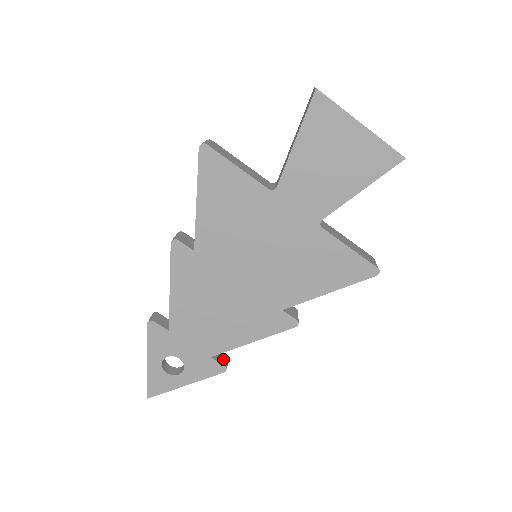
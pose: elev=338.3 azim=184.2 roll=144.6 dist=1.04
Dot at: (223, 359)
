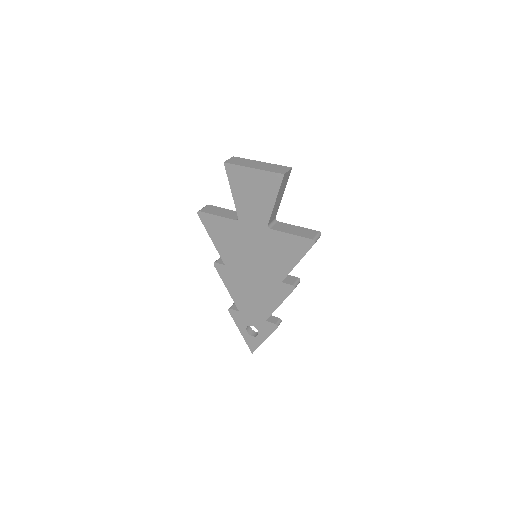
Dot at: (275, 320)
